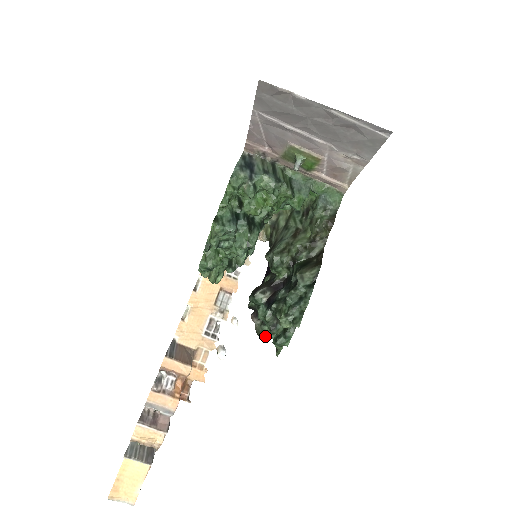
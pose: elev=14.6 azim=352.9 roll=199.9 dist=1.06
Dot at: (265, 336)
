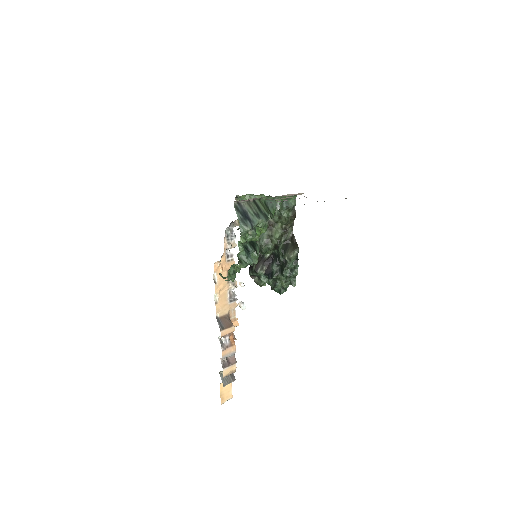
Dot at: (263, 284)
